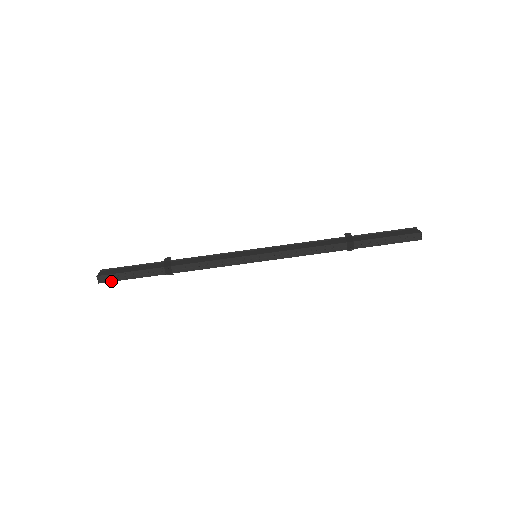
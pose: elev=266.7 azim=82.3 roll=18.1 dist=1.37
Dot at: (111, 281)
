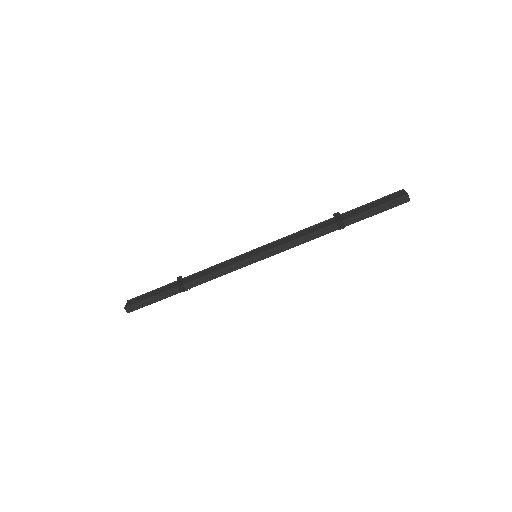
Dot at: (137, 309)
